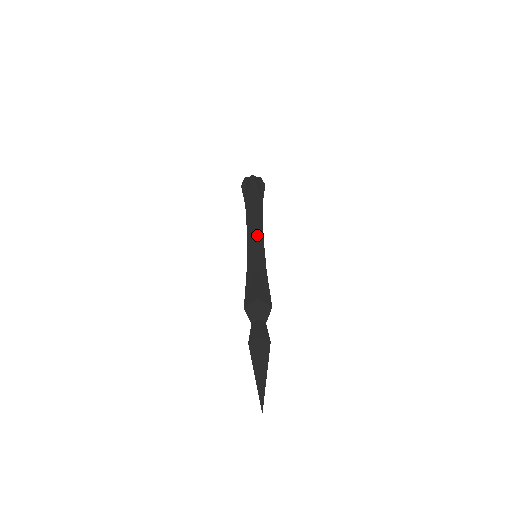
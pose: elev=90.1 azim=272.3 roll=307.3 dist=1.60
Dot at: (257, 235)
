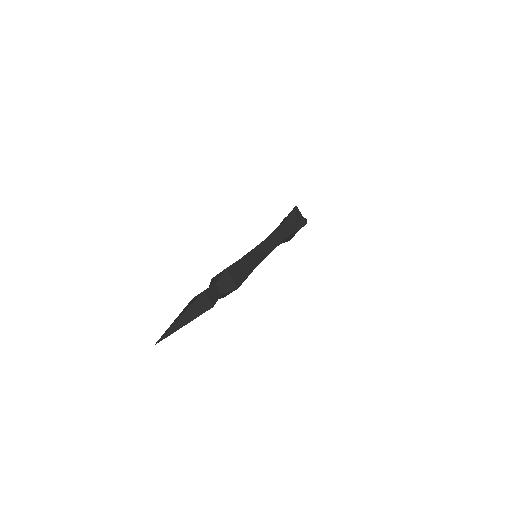
Dot at: (268, 242)
